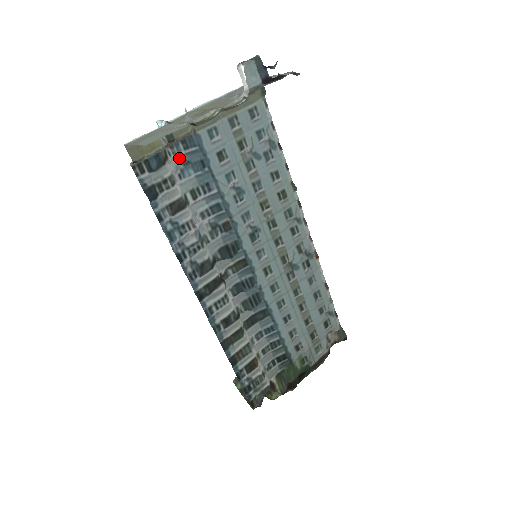
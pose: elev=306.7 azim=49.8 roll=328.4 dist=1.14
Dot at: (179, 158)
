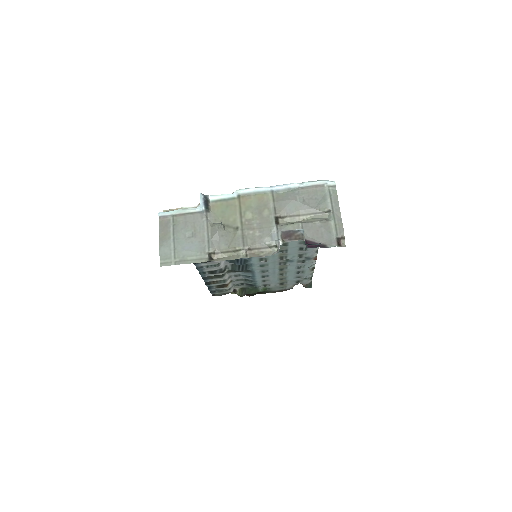
Dot at: occluded
